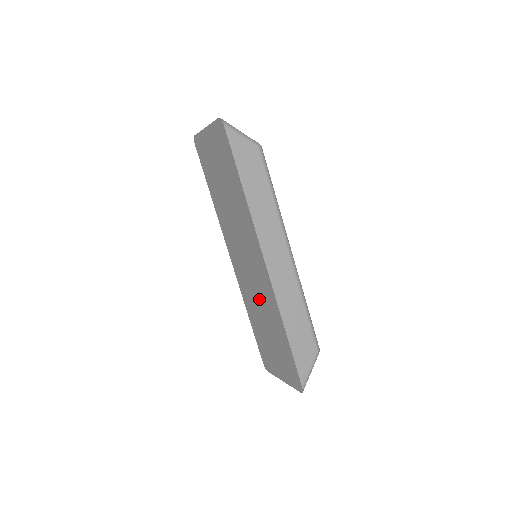
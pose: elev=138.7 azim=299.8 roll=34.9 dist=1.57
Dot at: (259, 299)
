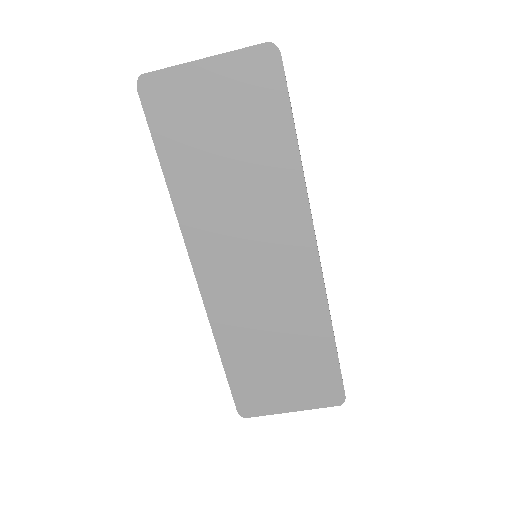
Dot at: (273, 313)
